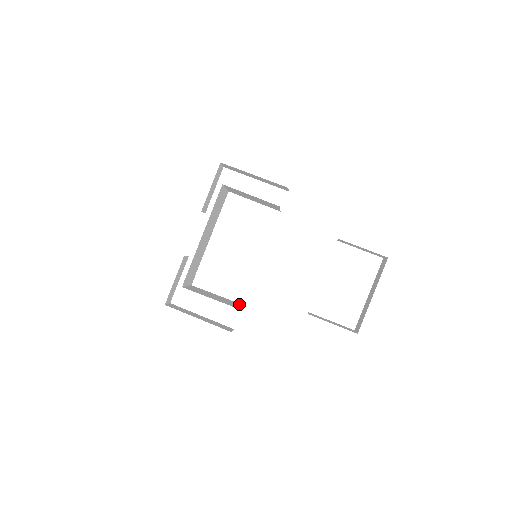
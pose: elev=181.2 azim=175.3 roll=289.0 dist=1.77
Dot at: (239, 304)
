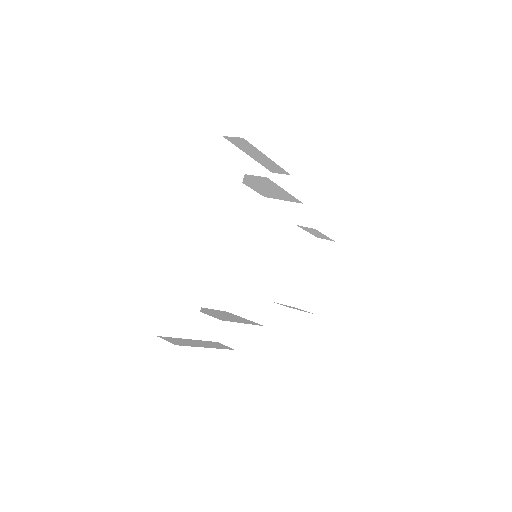
Dot at: (231, 313)
